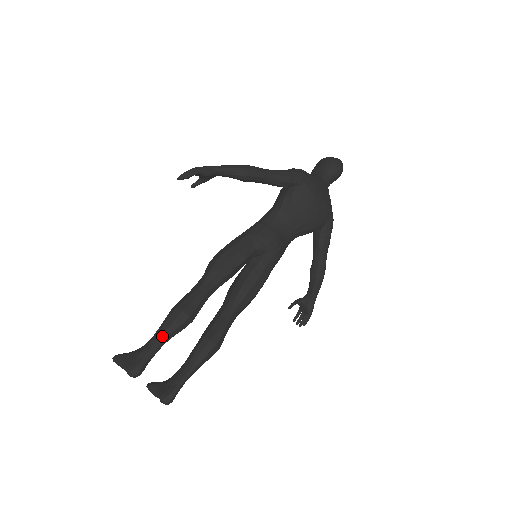
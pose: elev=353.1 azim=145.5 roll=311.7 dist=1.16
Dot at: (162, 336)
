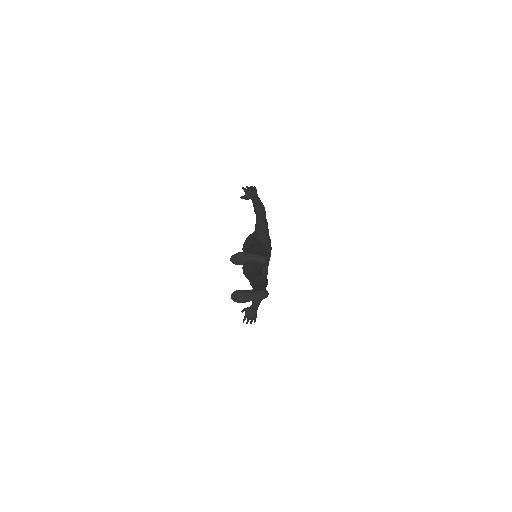
Dot at: (265, 252)
